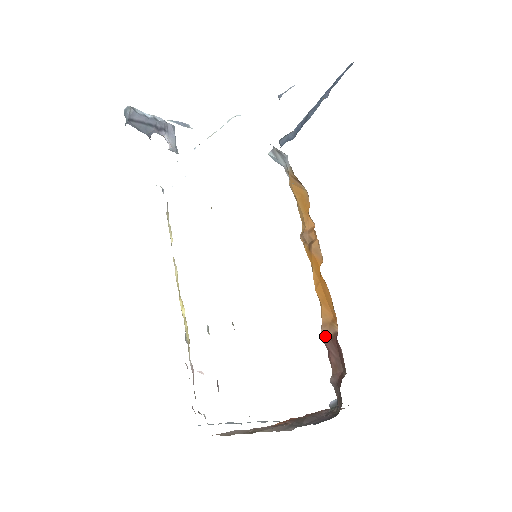
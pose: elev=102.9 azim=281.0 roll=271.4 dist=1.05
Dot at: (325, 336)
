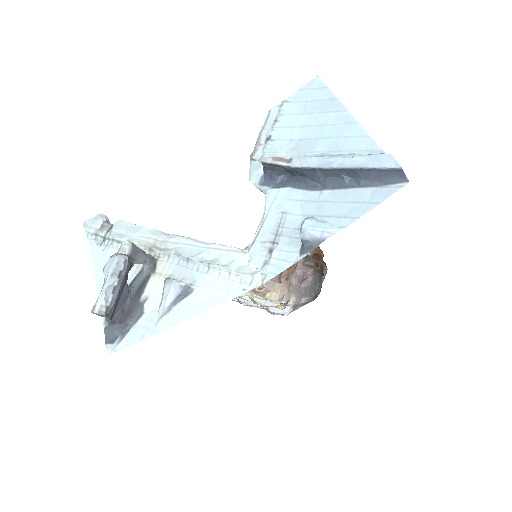
Dot at: occluded
